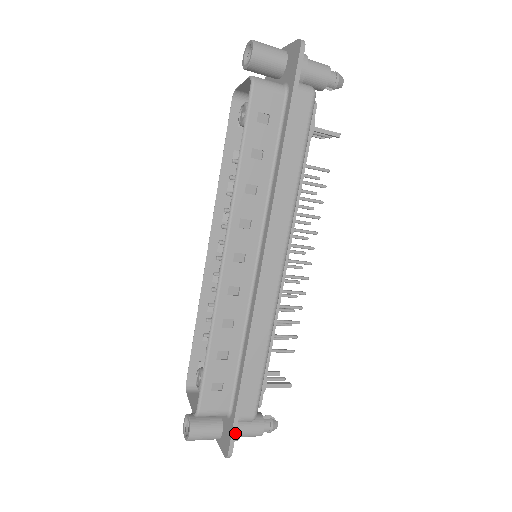
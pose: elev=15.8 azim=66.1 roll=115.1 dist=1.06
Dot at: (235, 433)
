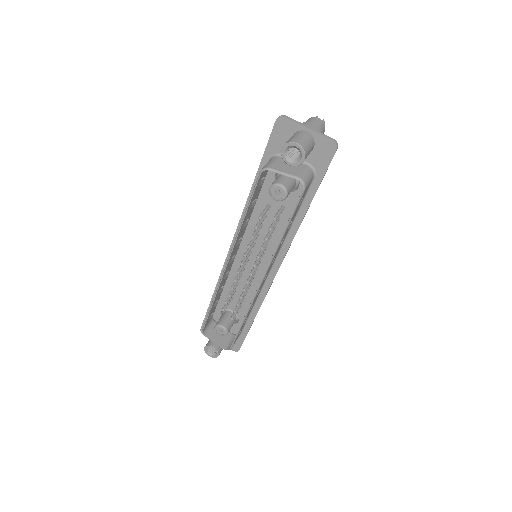
Dot at: occluded
